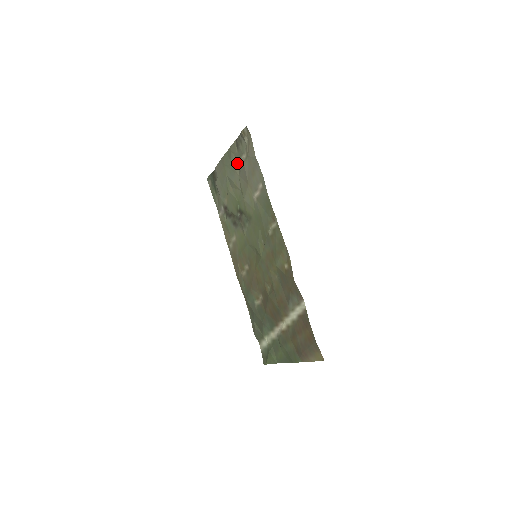
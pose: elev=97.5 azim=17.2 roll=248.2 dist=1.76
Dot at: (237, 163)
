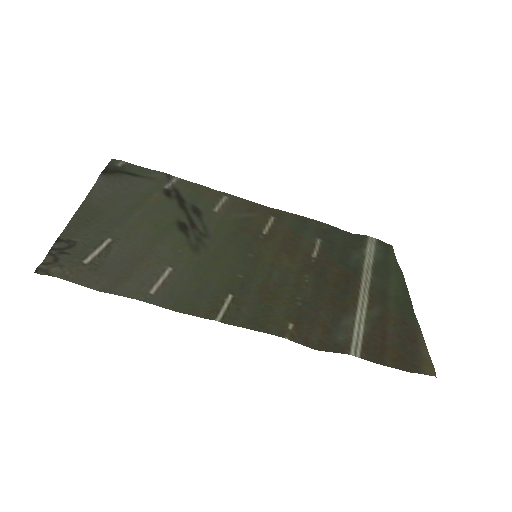
Dot at: (100, 235)
